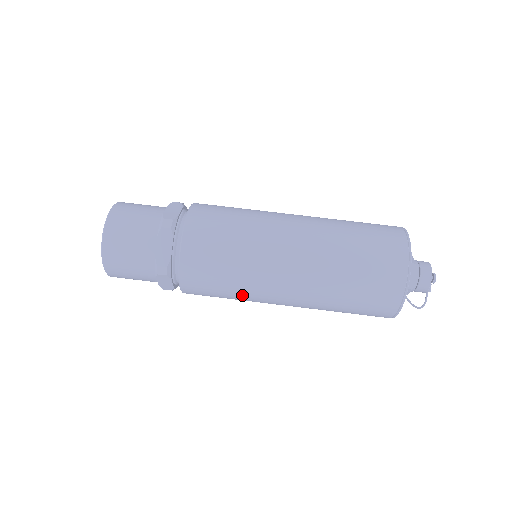
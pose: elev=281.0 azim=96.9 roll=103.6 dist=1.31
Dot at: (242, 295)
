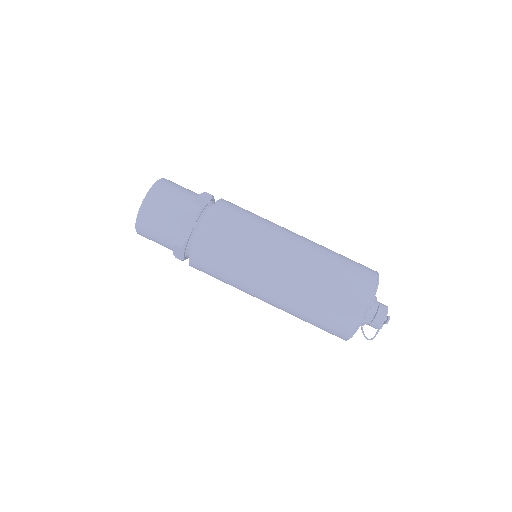
Dot at: (235, 283)
